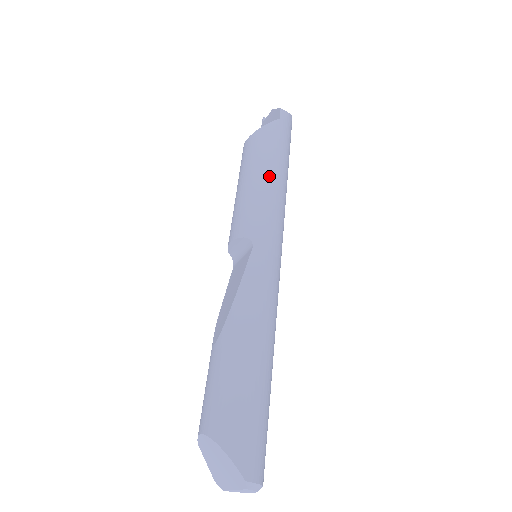
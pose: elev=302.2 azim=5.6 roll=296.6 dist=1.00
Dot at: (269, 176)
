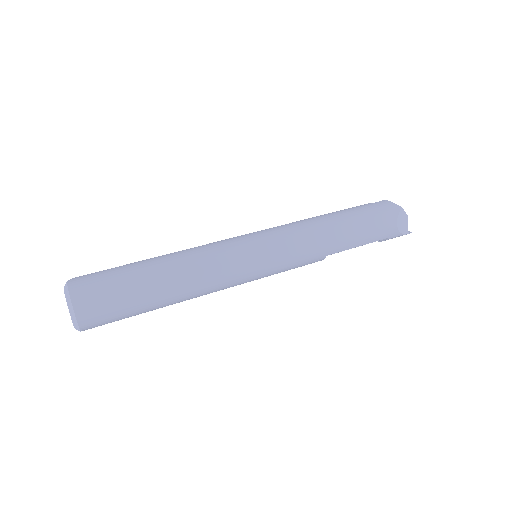
Dot at: (311, 218)
